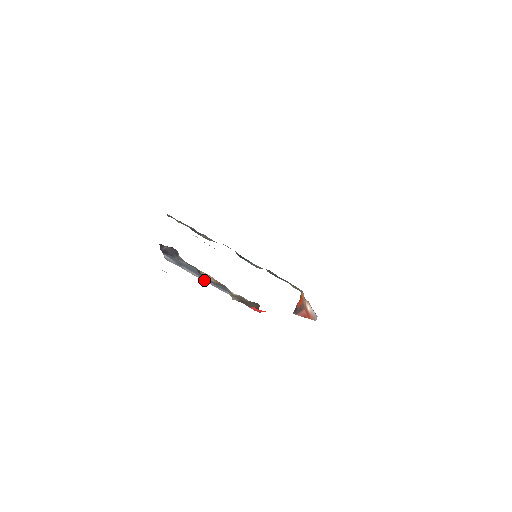
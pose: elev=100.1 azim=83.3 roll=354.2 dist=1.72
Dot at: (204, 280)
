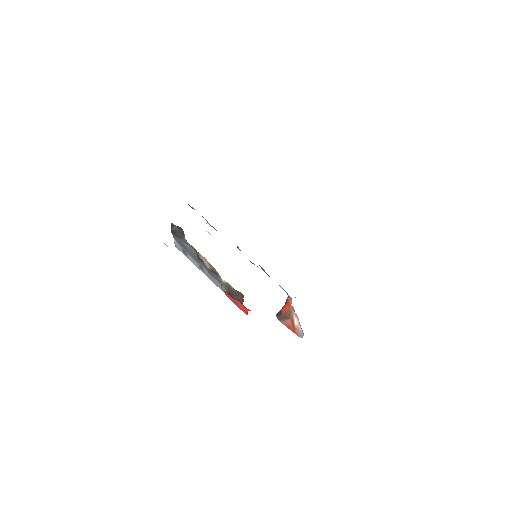
Dot at: (203, 272)
